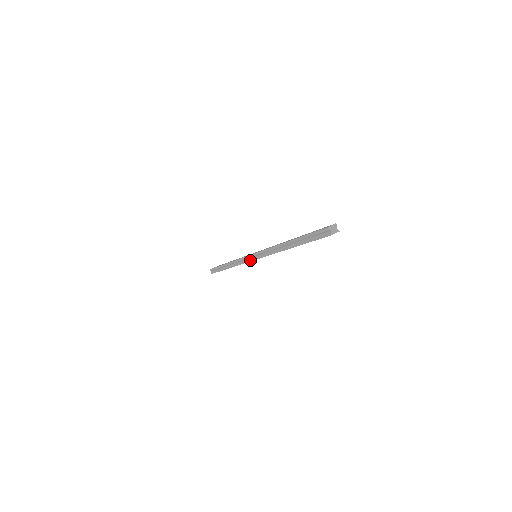
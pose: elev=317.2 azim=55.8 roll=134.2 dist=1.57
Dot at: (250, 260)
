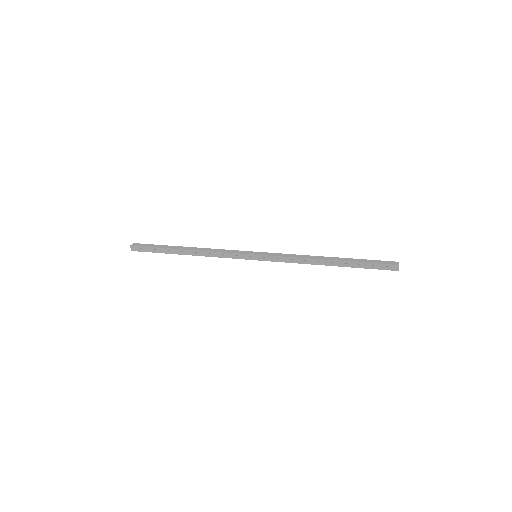
Dot at: (247, 258)
